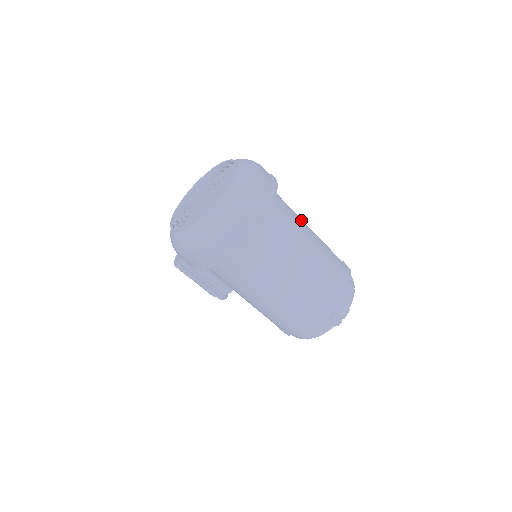
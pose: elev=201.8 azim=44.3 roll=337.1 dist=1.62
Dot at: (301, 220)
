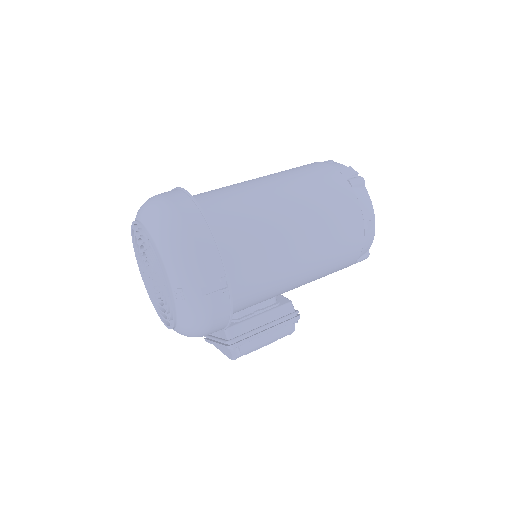
Dot at: occluded
